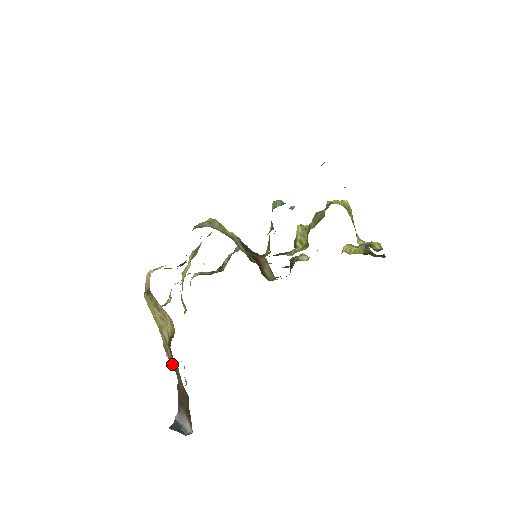
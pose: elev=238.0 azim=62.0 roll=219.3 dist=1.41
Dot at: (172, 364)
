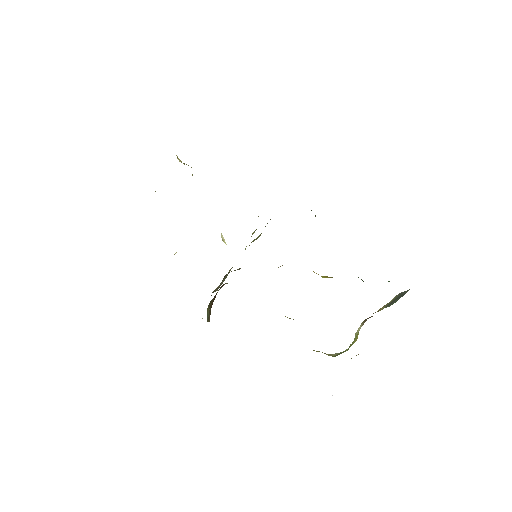
Dot at: occluded
